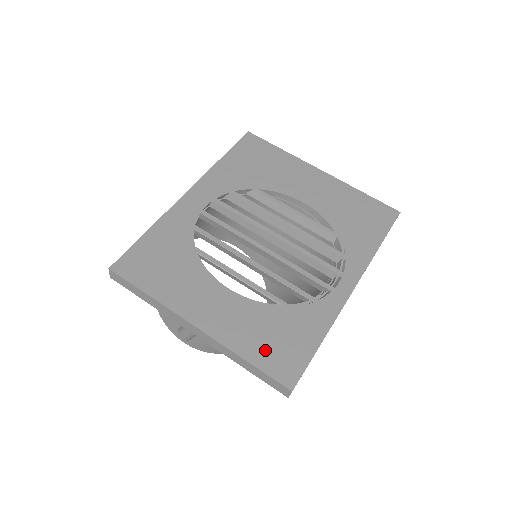
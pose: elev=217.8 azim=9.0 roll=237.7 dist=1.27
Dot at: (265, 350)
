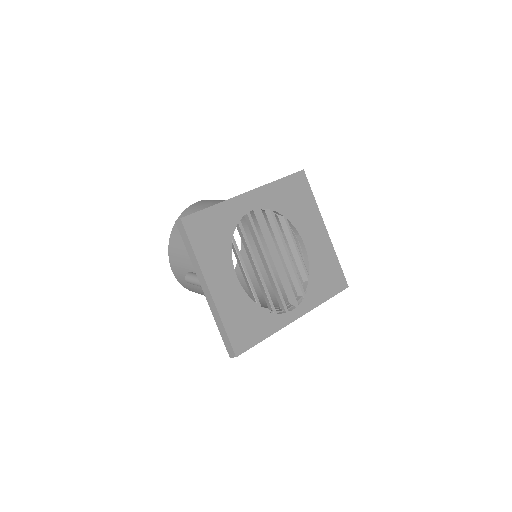
Dot at: (236, 326)
